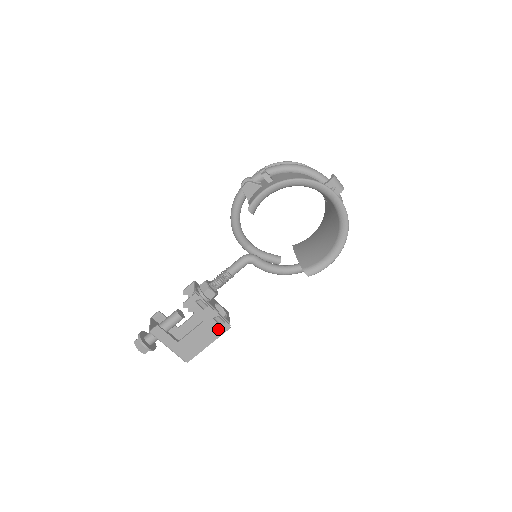
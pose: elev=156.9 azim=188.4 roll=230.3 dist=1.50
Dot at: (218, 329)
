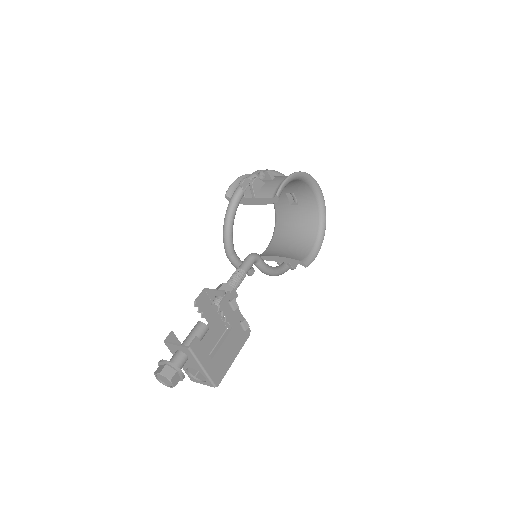
Dot at: (242, 337)
